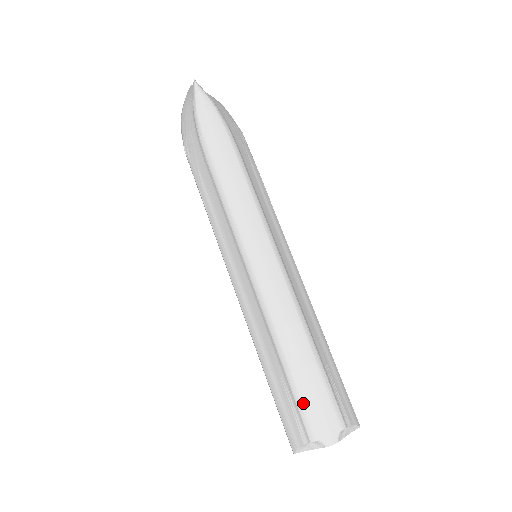
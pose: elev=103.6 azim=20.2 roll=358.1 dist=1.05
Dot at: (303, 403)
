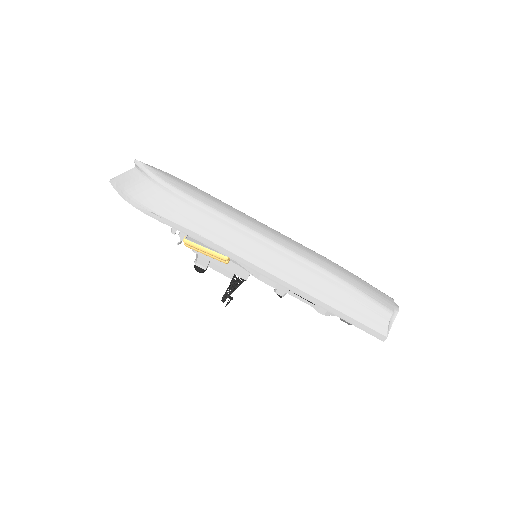
Dot at: (370, 296)
